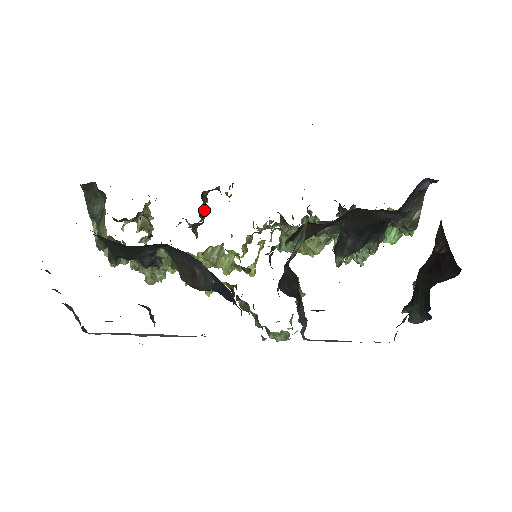
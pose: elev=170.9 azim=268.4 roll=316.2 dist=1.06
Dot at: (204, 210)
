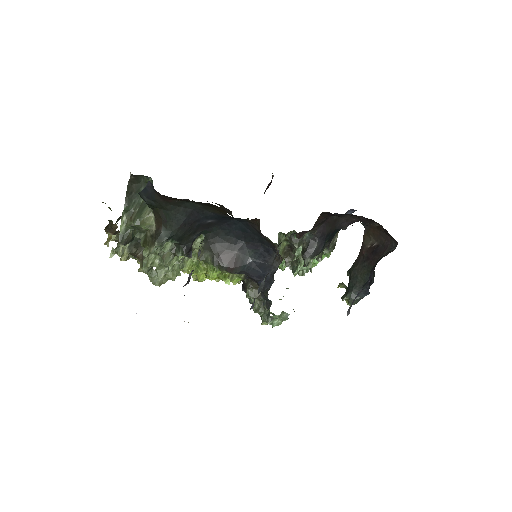
Dot at: occluded
